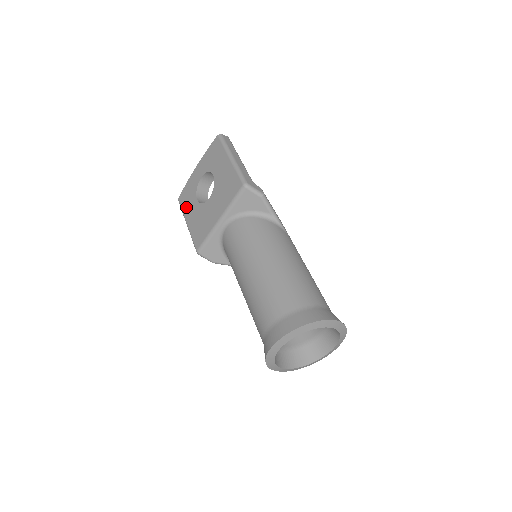
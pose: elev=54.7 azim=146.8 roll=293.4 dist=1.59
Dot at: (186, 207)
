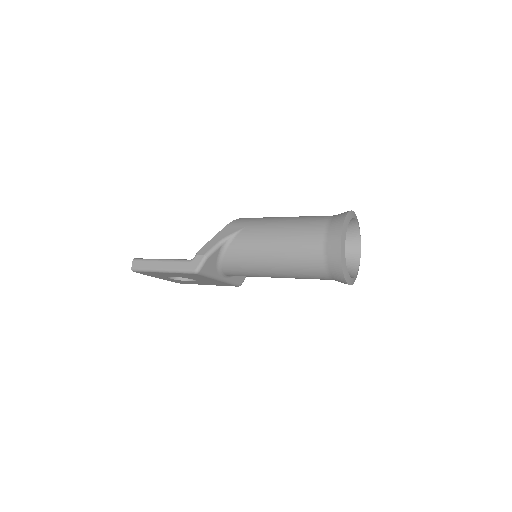
Dot at: occluded
